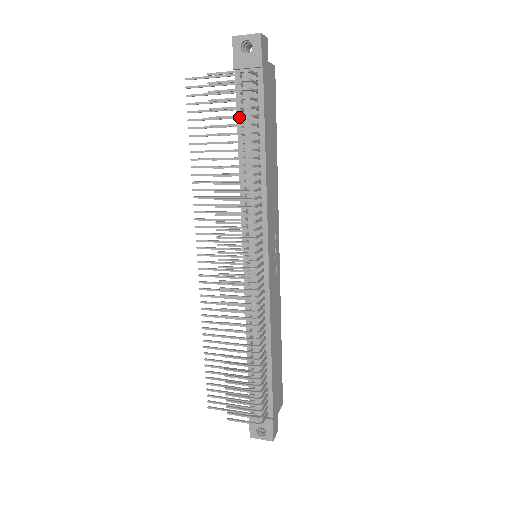
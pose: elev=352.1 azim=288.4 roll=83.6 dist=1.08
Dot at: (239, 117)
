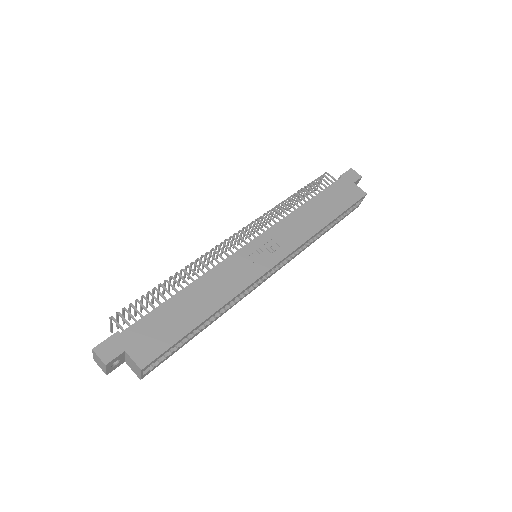
Dot at: occluded
